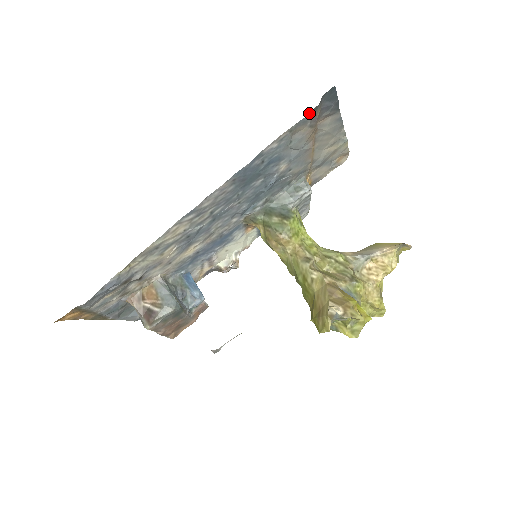
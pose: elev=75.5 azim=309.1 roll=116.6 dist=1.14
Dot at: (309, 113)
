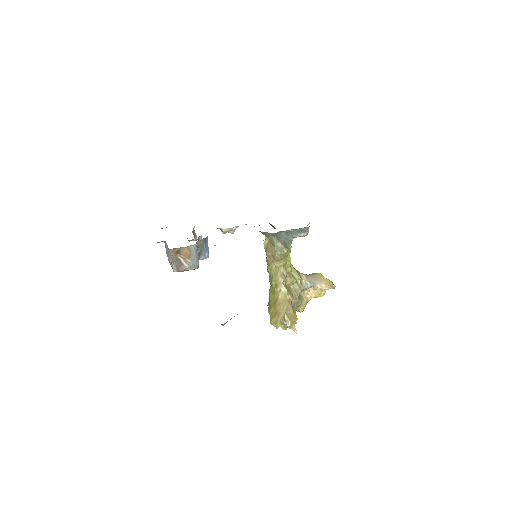
Dot at: occluded
